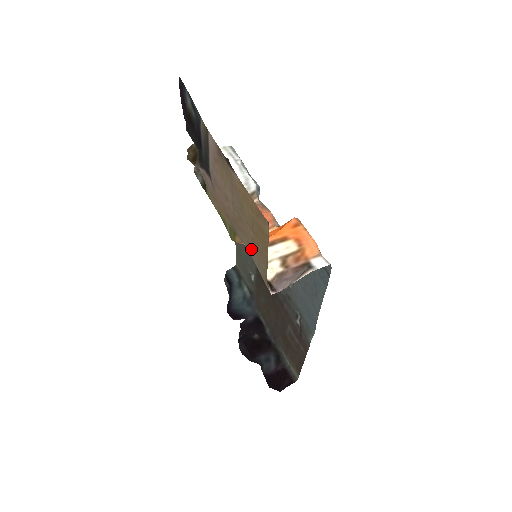
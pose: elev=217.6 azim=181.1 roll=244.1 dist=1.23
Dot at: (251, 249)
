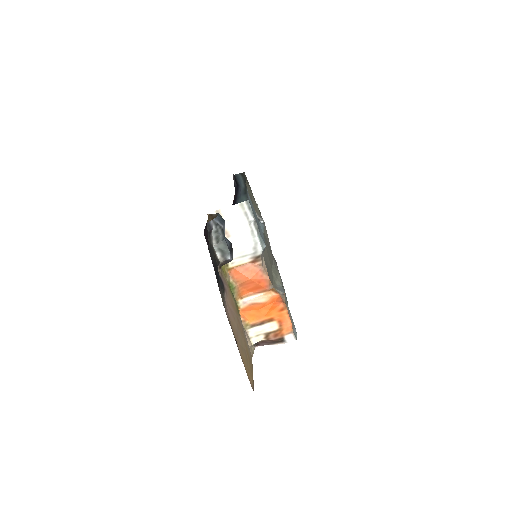
Dot at: (246, 341)
